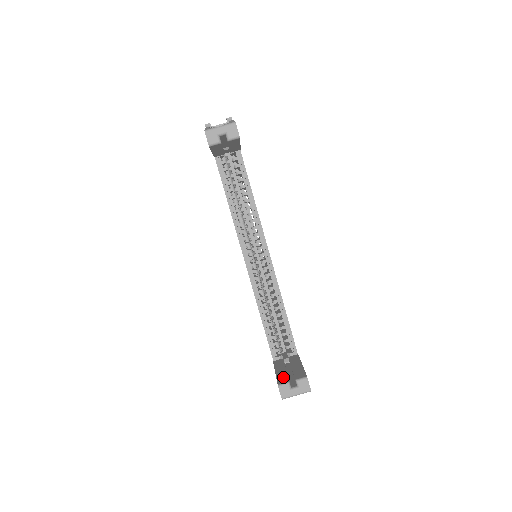
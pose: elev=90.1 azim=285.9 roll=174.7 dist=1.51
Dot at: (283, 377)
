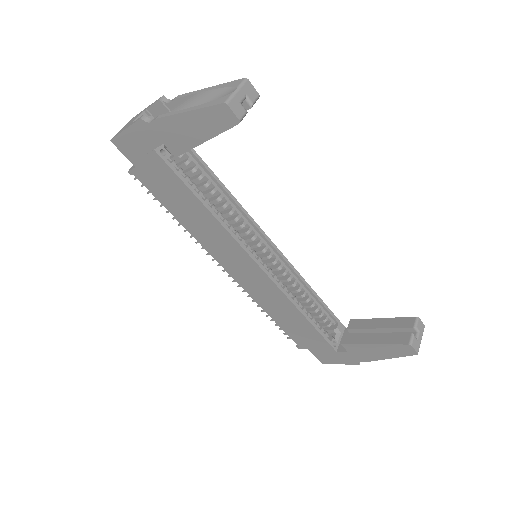
Dot at: (395, 338)
